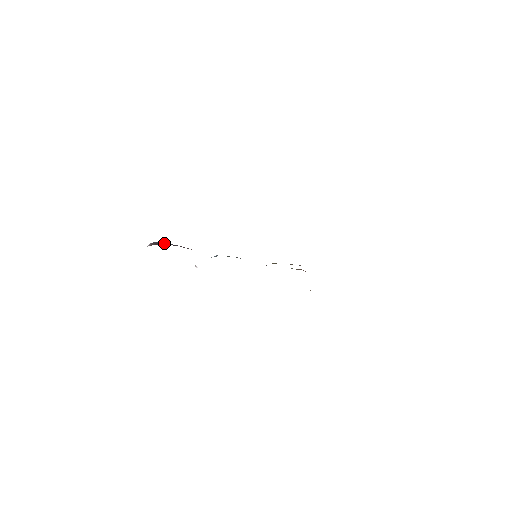
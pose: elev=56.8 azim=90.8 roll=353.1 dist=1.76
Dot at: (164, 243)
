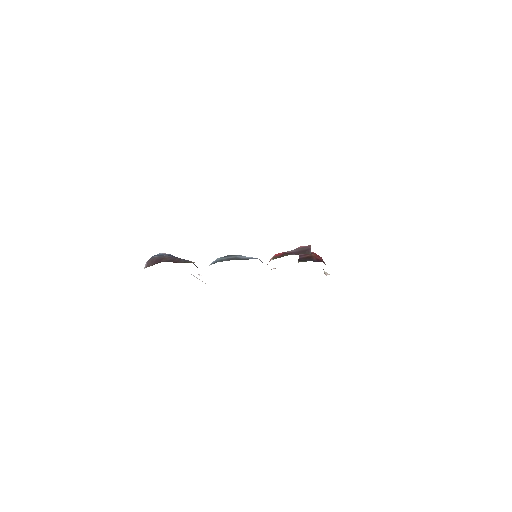
Dot at: (161, 256)
